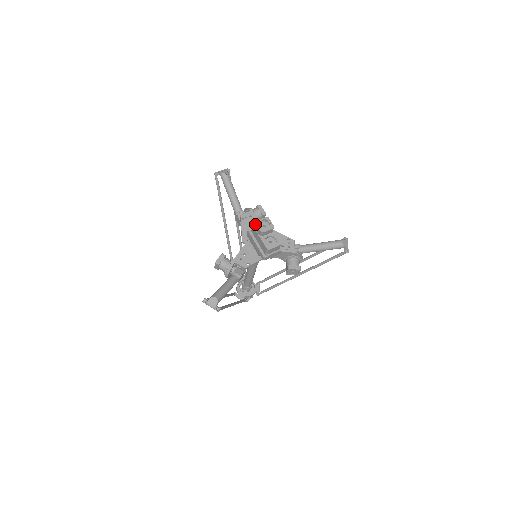
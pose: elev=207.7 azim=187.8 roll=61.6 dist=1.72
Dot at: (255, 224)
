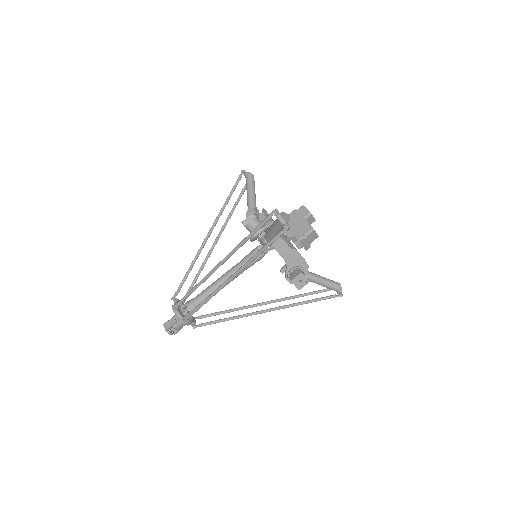
Dot at: (302, 206)
